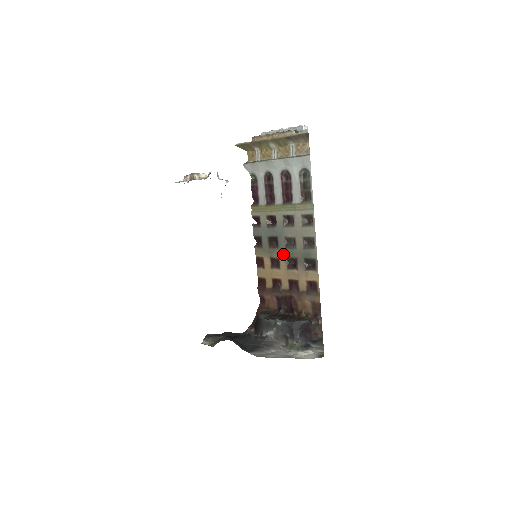
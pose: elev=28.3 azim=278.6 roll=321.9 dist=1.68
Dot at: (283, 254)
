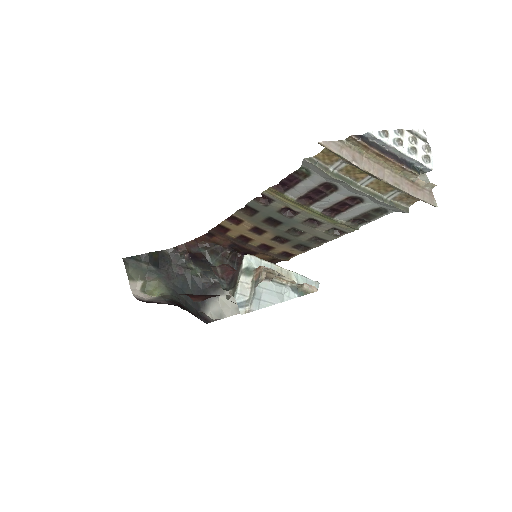
Dot at: (277, 233)
